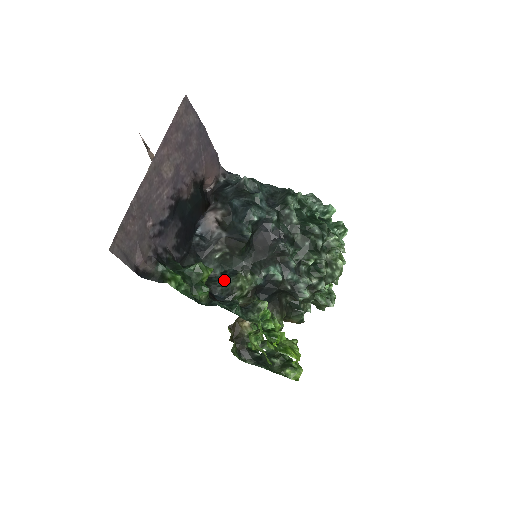
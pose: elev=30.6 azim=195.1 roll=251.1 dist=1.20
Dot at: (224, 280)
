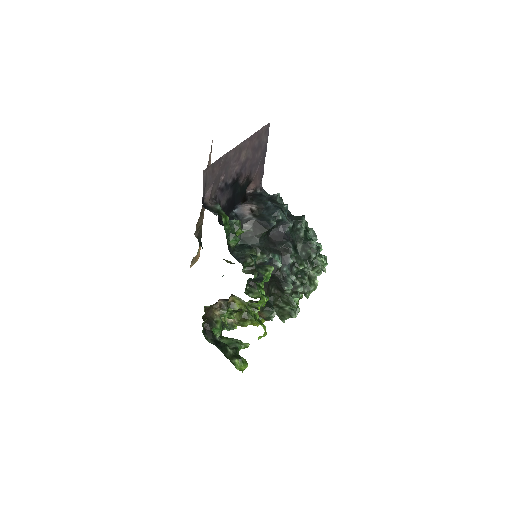
Dot at: (241, 249)
